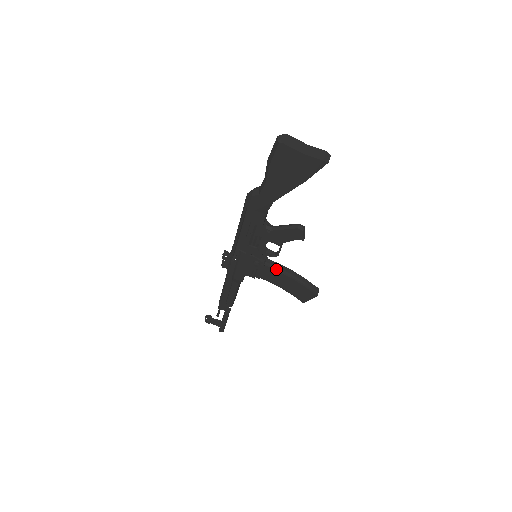
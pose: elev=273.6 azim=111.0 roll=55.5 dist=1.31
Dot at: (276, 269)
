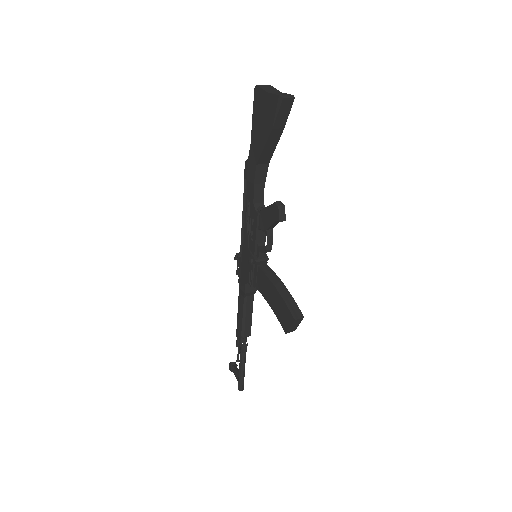
Dot at: (266, 273)
